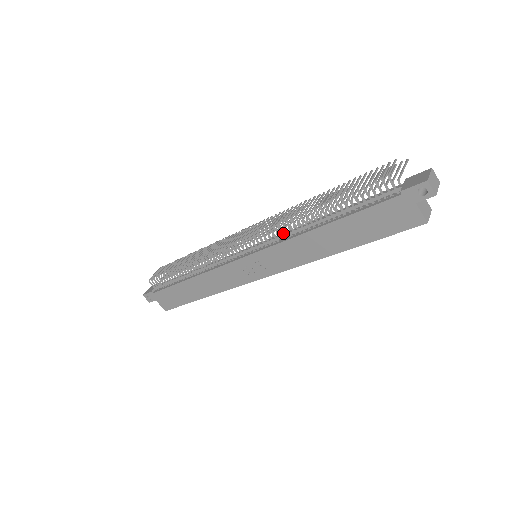
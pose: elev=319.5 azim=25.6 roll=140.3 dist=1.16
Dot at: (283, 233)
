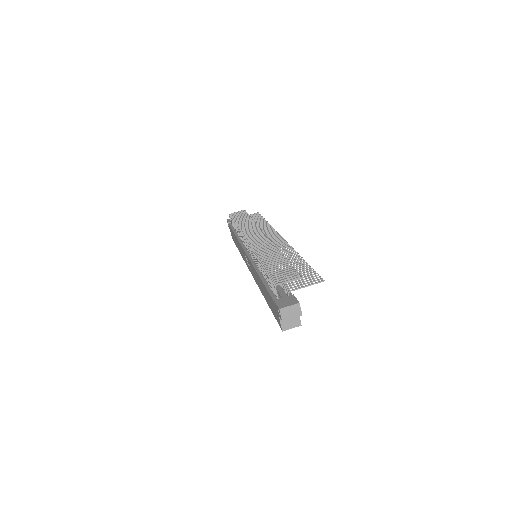
Dot at: occluded
